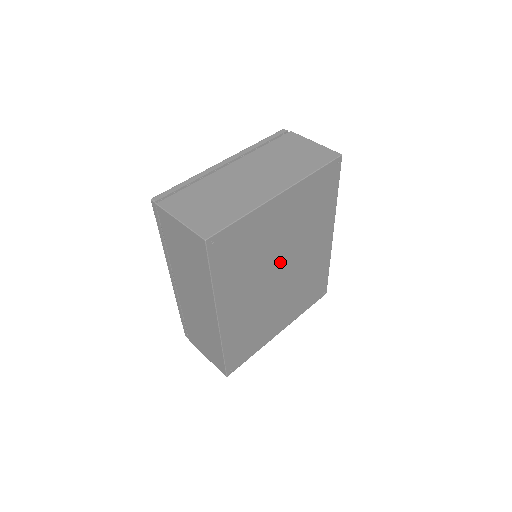
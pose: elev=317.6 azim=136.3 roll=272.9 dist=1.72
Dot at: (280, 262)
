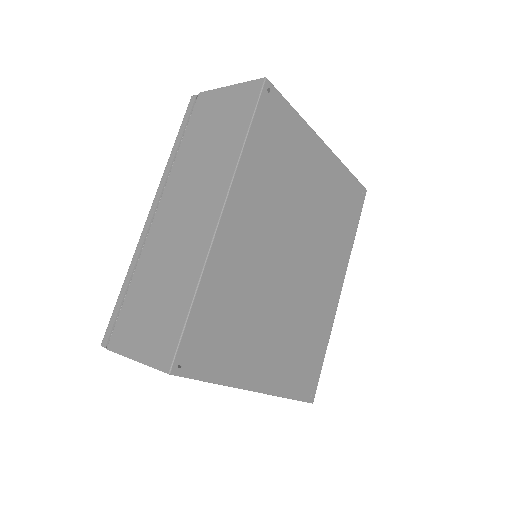
Dot at: (297, 239)
